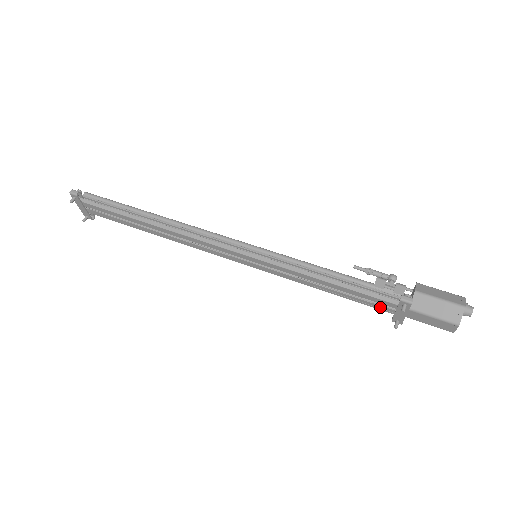
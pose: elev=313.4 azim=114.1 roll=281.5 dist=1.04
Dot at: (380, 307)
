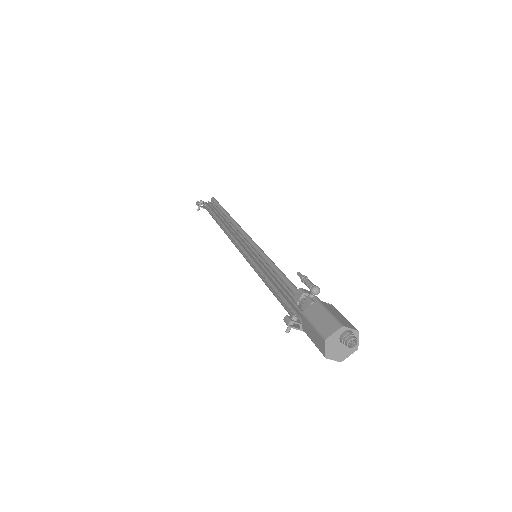
Dot at: occluded
